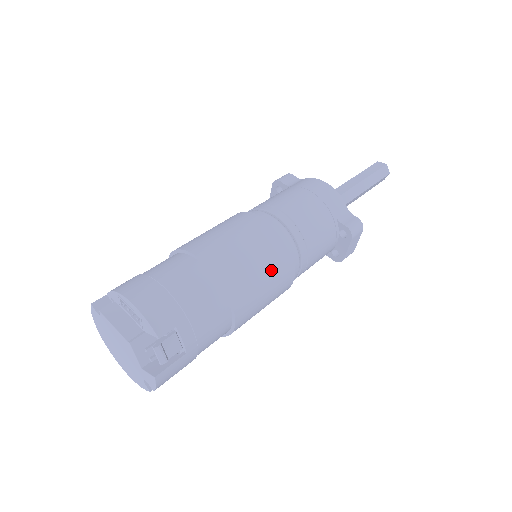
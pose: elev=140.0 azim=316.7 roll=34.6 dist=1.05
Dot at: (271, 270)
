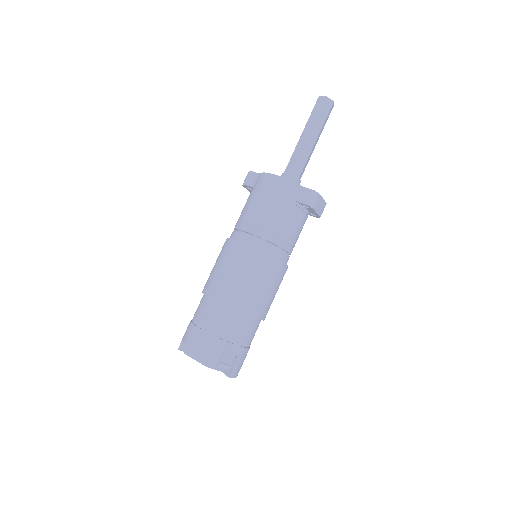
Dot at: (263, 277)
